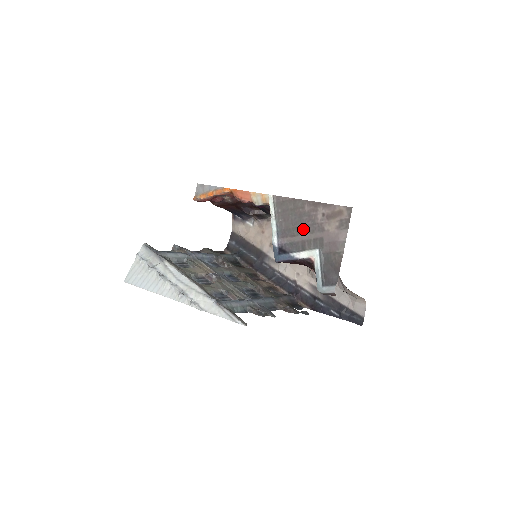
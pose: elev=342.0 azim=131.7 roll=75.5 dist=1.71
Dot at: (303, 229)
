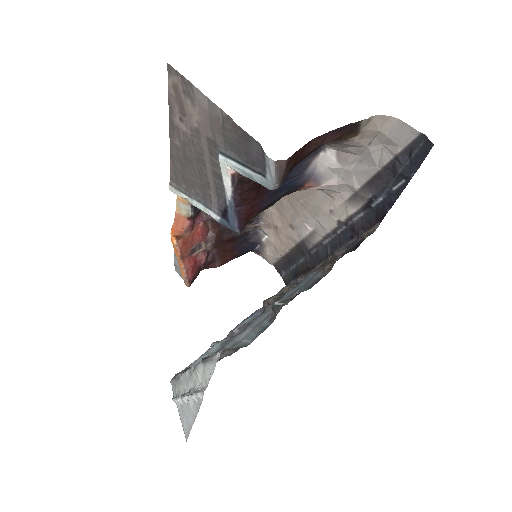
Dot at: (200, 164)
